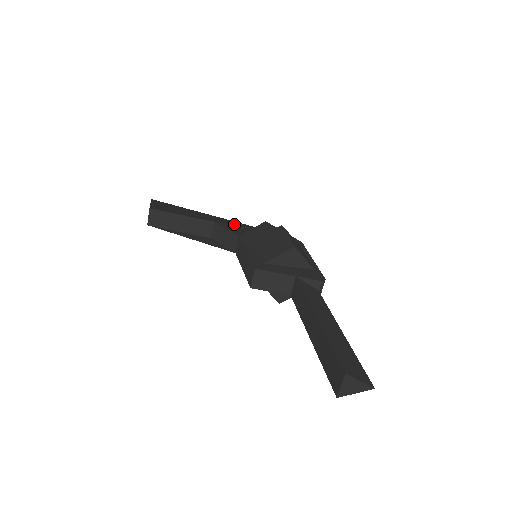
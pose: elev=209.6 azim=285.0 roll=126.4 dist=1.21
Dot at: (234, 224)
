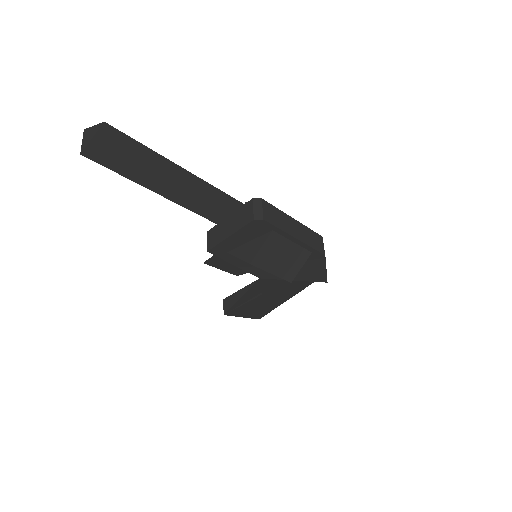
Dot at: occluded
